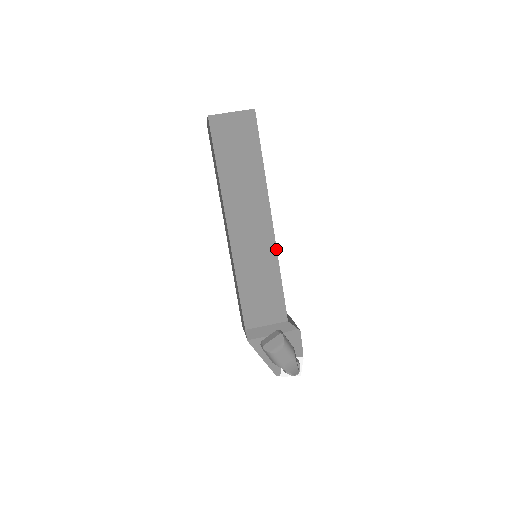
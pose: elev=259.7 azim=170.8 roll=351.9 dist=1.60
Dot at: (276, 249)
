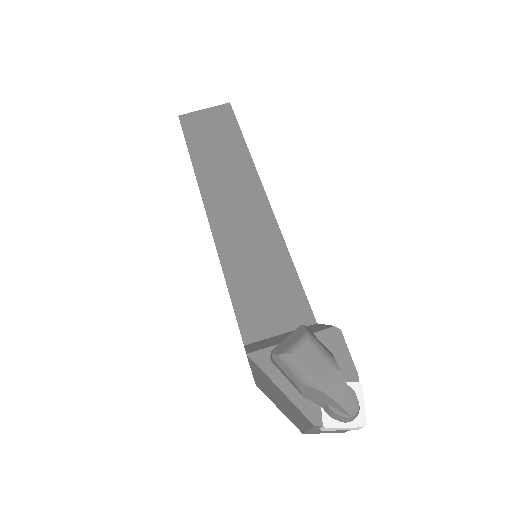
Dot at: (277, 225)
